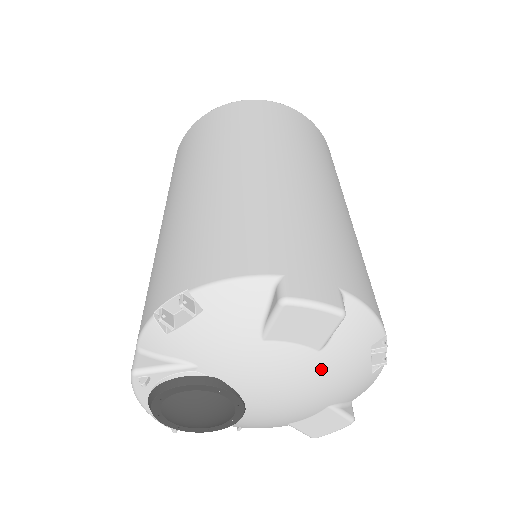
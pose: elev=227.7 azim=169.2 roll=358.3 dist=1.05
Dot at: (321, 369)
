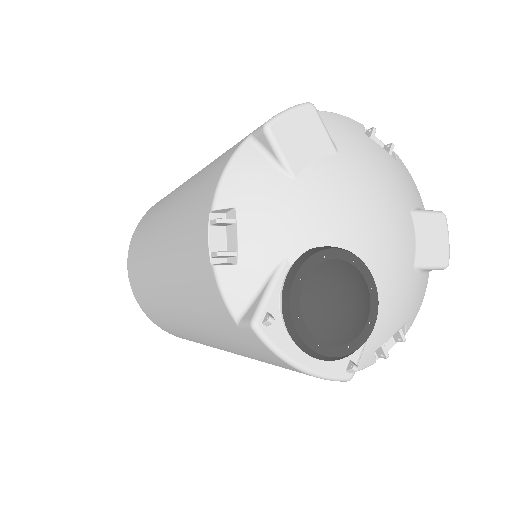
Dot at: (358, 167)
